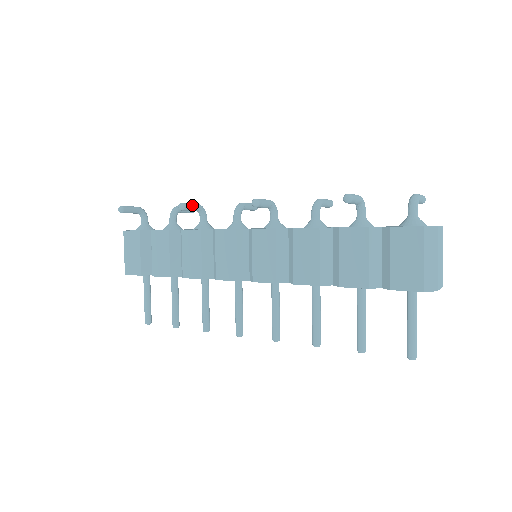
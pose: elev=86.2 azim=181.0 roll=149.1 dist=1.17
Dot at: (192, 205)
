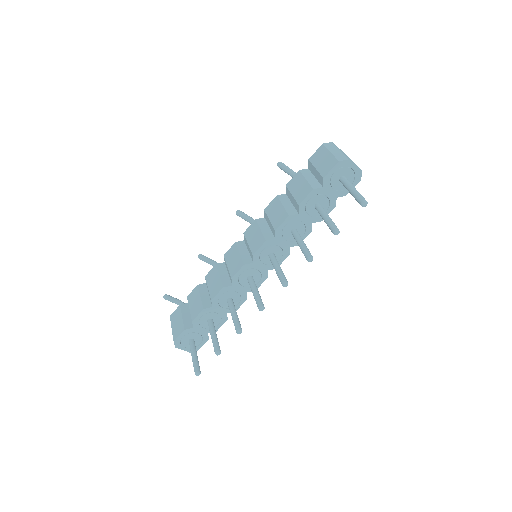
Dot at: (208, 258)
